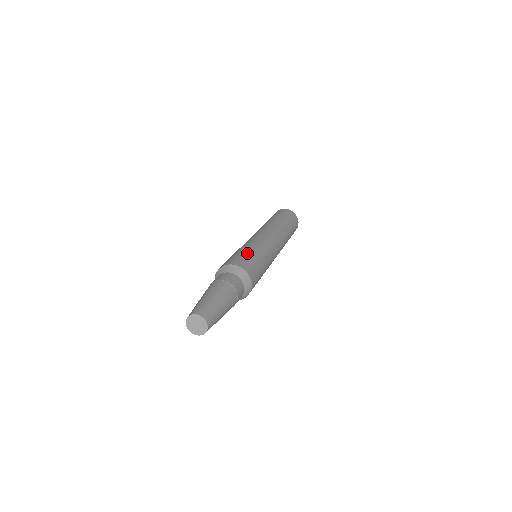
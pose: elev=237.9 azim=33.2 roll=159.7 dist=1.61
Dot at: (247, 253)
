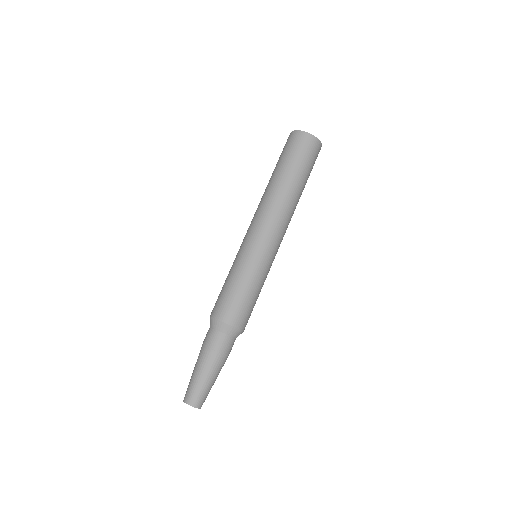
Dot at: (240, 291)
